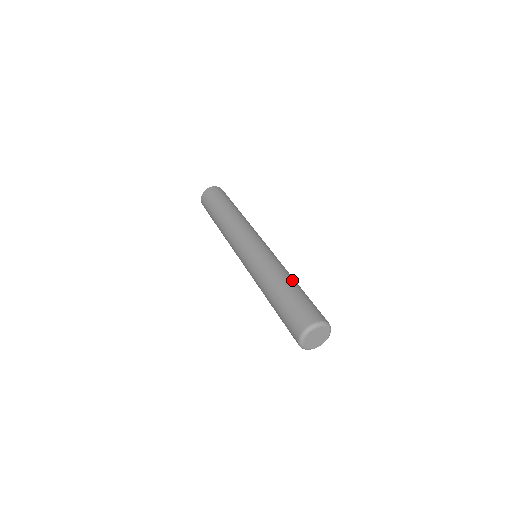
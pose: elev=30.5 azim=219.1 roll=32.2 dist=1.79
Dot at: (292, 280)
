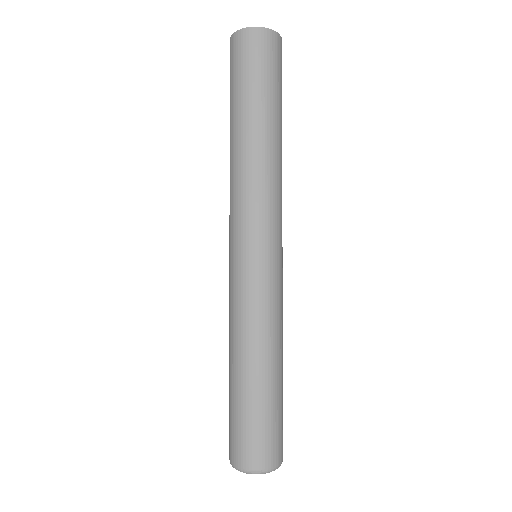
Dot at: (248, 368)
